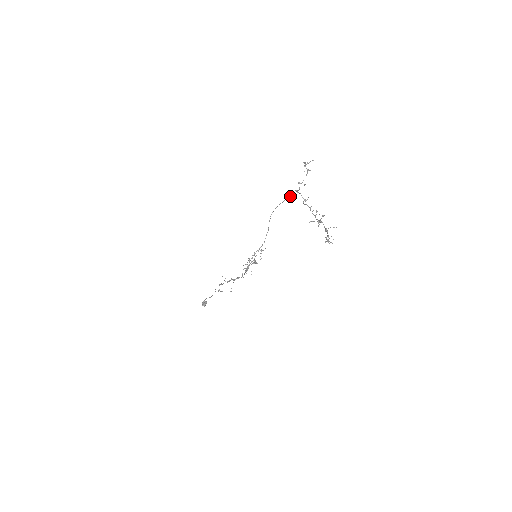
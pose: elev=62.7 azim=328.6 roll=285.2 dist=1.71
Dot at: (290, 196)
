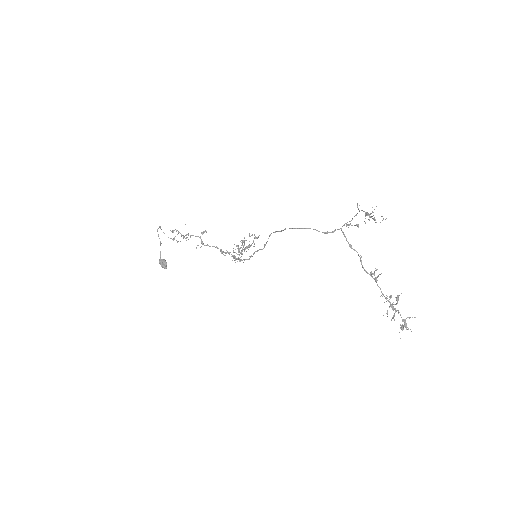
Dot at: occluded
